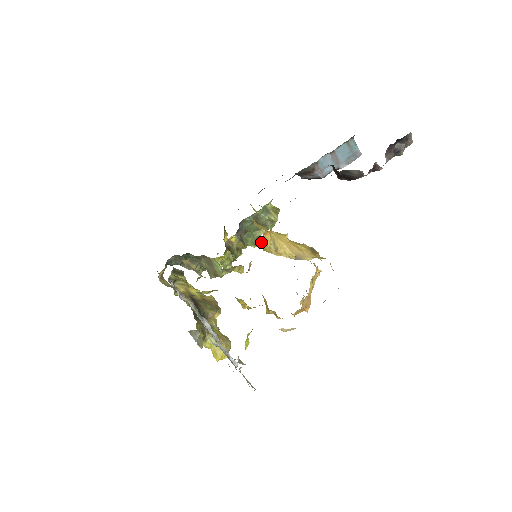
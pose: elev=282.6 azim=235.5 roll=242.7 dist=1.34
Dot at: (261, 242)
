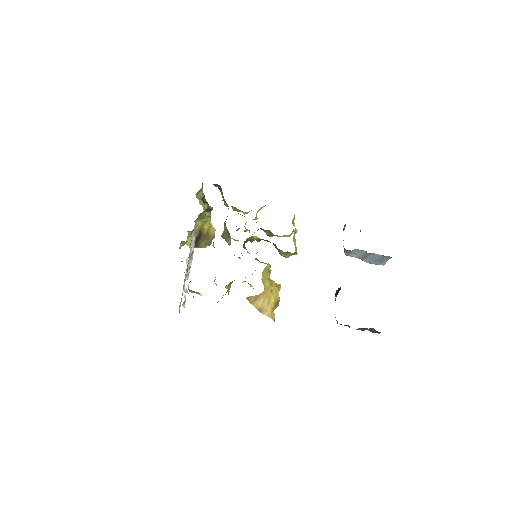
Dot at: (249, 296)
